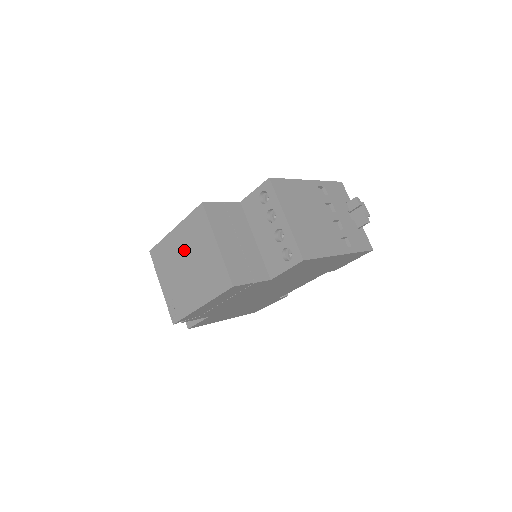
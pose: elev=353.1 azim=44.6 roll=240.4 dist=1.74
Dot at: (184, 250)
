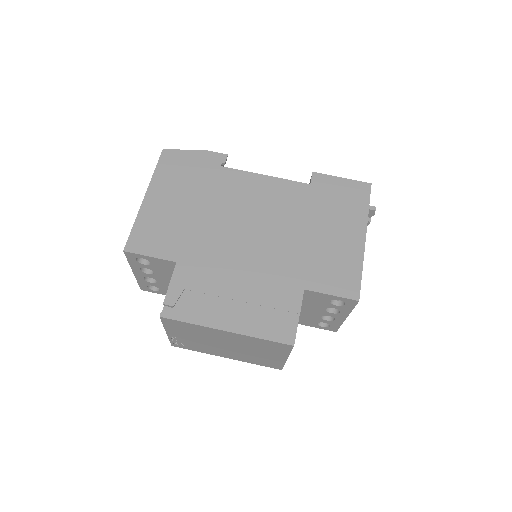
Dot at: (232, 342)
